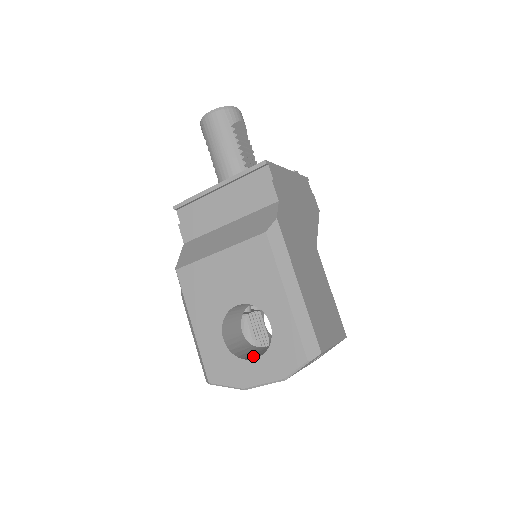
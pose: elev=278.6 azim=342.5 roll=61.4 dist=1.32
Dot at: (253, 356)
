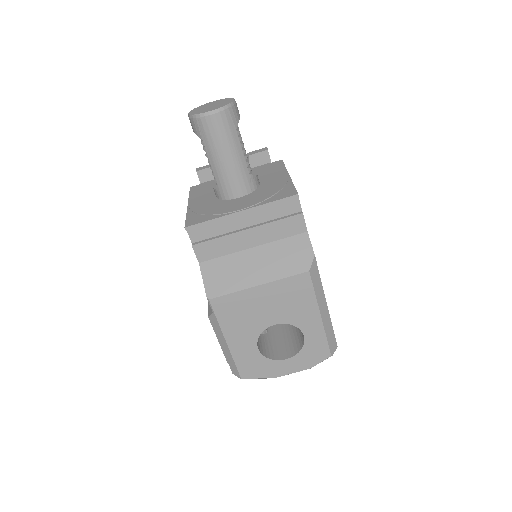
Dot at: (277, 352)
